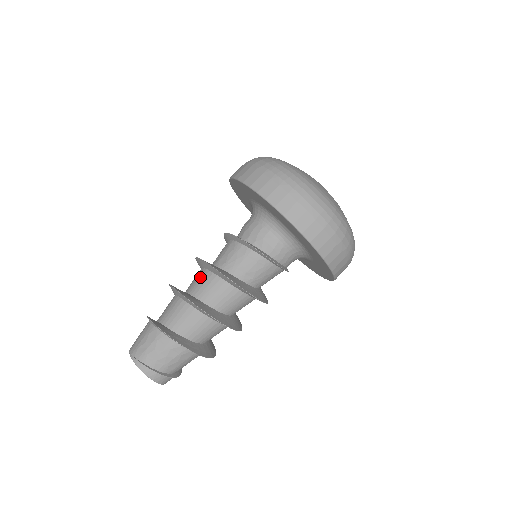
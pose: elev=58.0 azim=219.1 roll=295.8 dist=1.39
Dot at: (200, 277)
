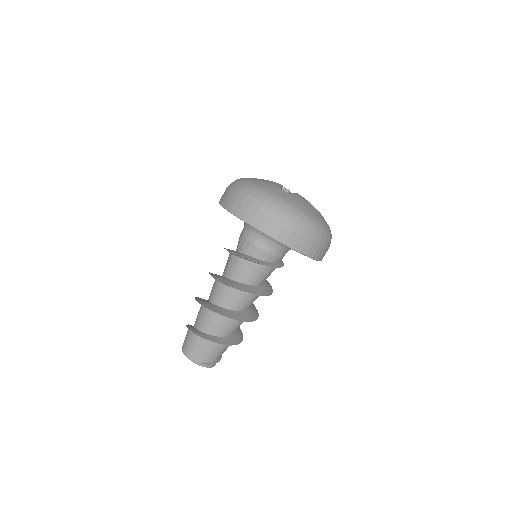
Dot at: (229, 295)
